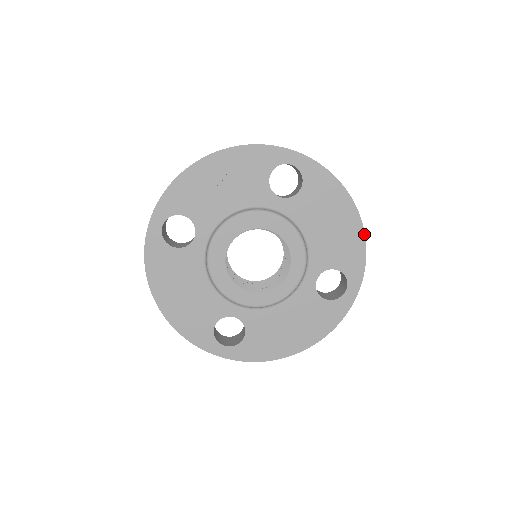
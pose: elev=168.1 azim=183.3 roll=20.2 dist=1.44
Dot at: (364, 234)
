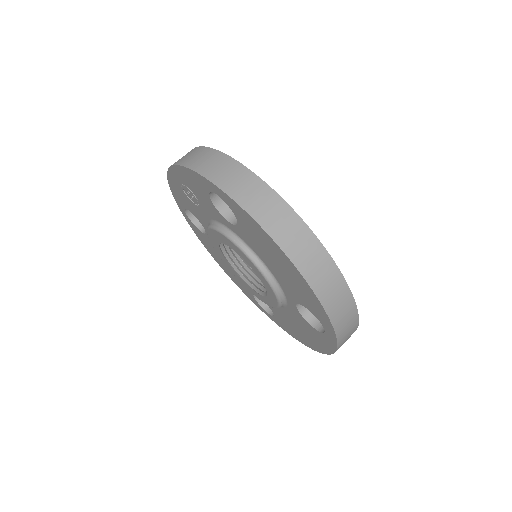
Dot at: (313, 291)
